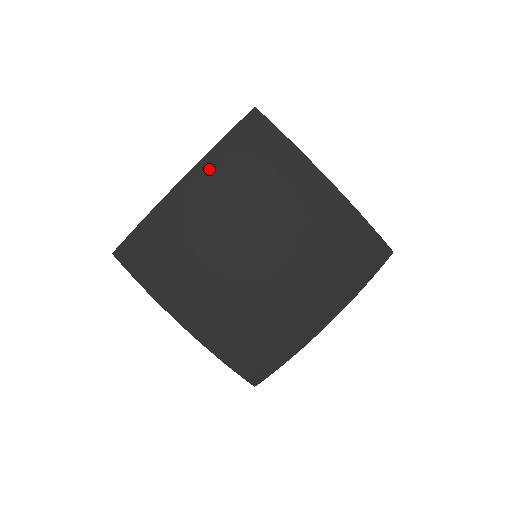
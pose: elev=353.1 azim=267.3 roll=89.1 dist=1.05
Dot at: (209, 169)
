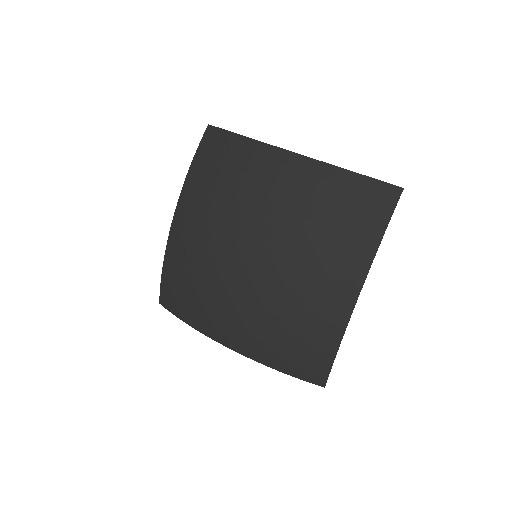
Dot at: (187, 198)
